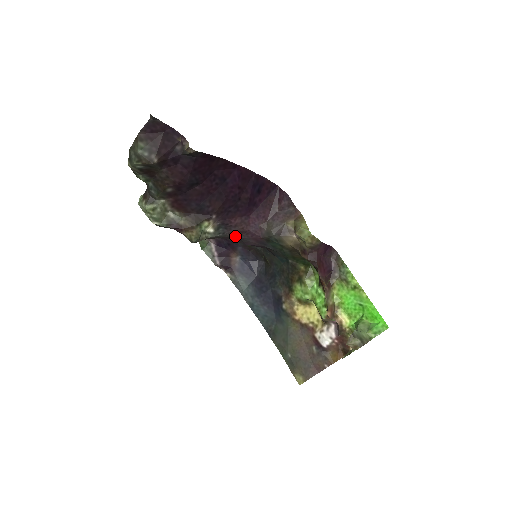
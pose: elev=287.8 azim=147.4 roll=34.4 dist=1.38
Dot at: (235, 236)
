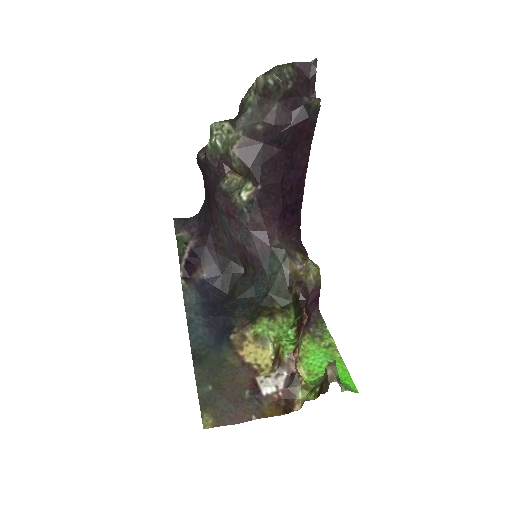
Dot at: (250, 227)
